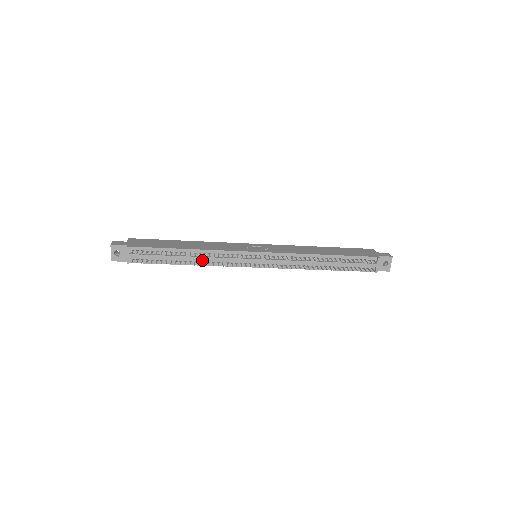
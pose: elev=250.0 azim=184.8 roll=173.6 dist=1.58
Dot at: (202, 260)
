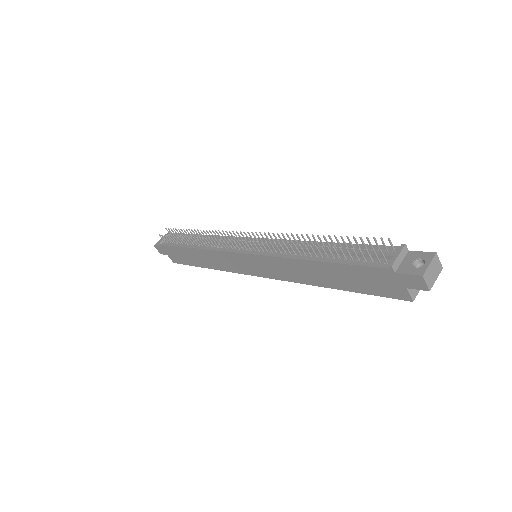
Dot at: occluded
